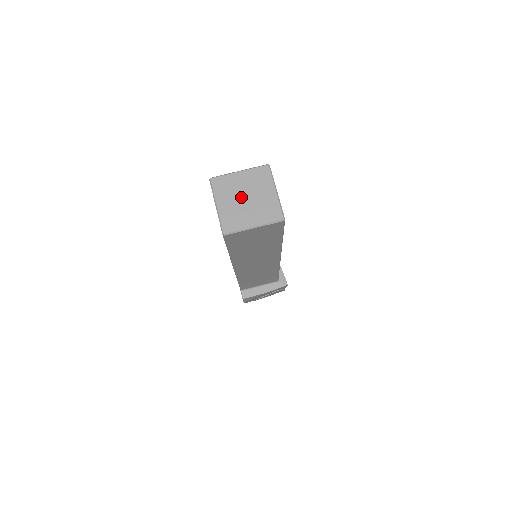
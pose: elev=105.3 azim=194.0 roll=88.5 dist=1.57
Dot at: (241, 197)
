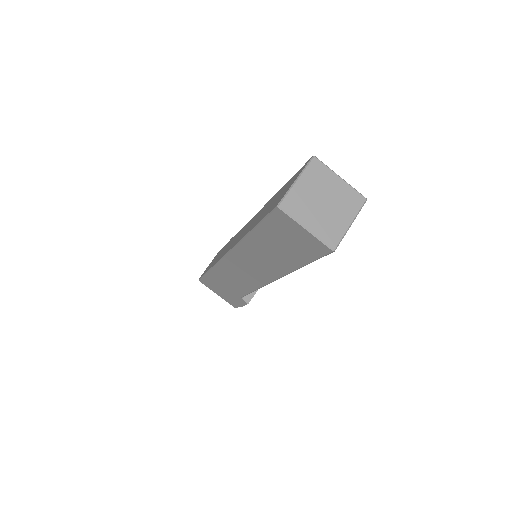
Dot at: (319, 204)
